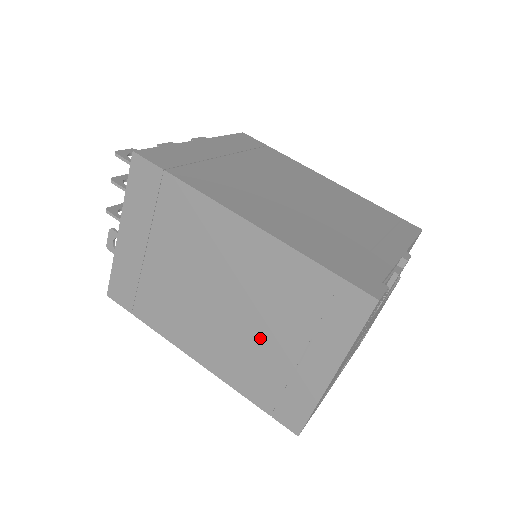
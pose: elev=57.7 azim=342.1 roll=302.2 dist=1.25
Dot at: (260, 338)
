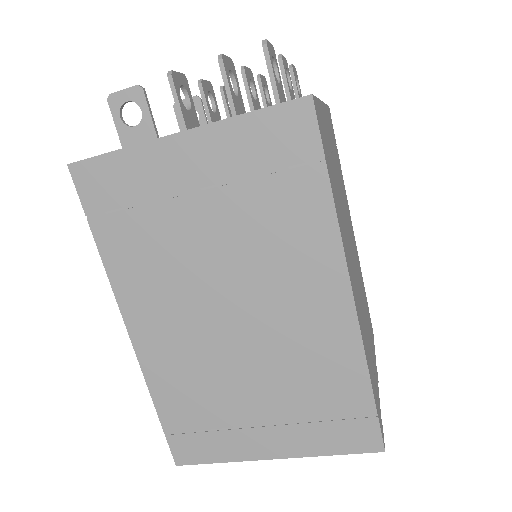
Dot at: (236, 380)
